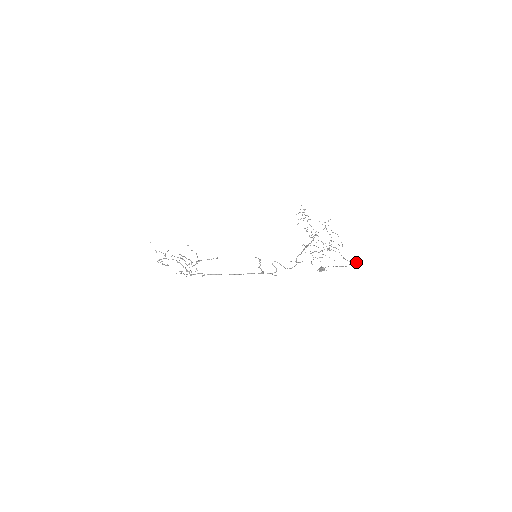
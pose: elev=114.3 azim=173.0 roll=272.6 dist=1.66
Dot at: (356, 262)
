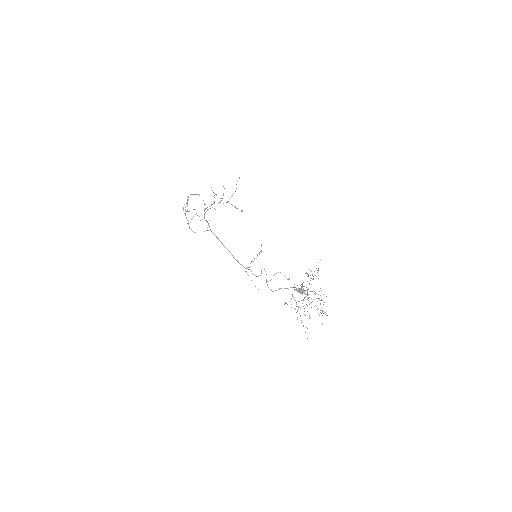
Dot at: (327, 315)
